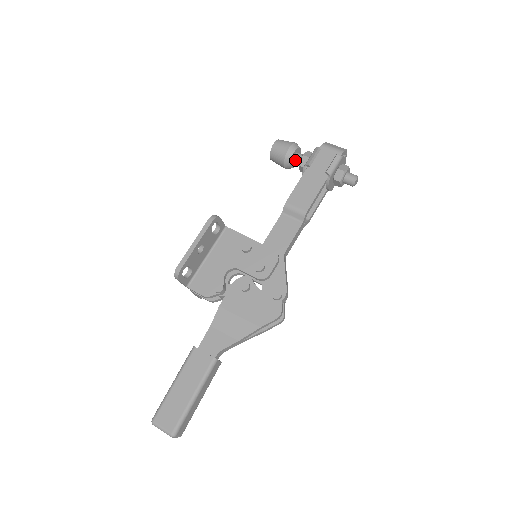
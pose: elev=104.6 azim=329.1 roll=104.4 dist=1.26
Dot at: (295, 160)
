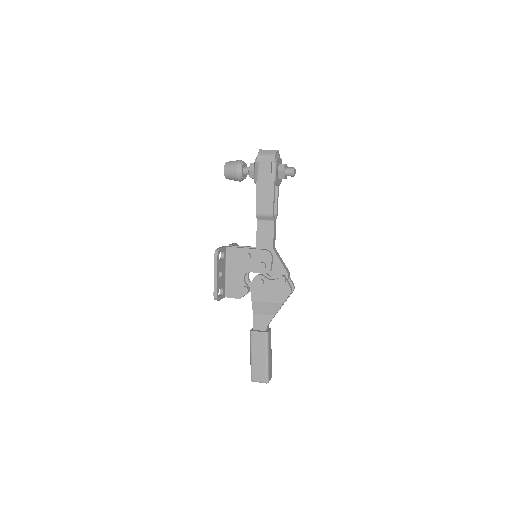
Dot at: (245, 174)
